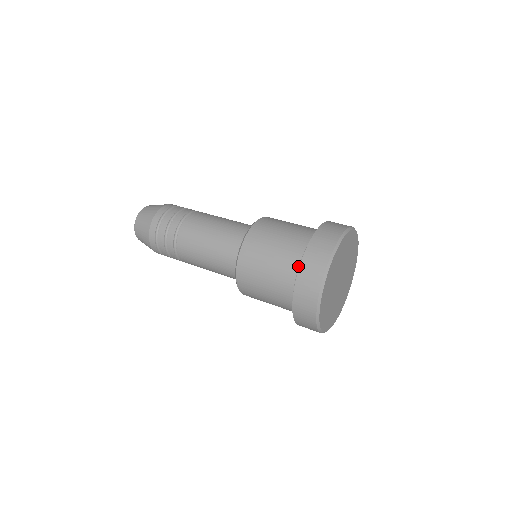
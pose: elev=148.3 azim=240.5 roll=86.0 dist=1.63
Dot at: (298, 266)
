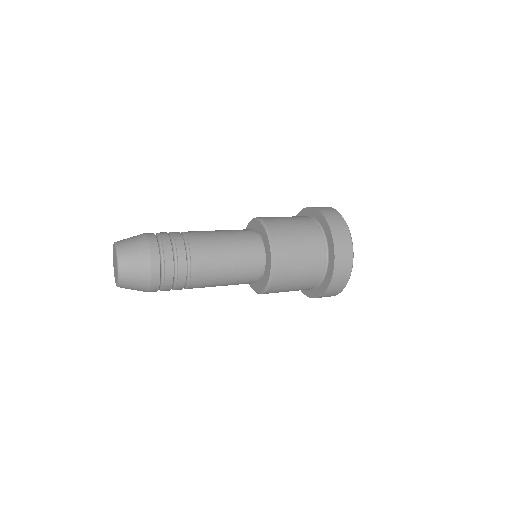
Dot at: (321, 232)
